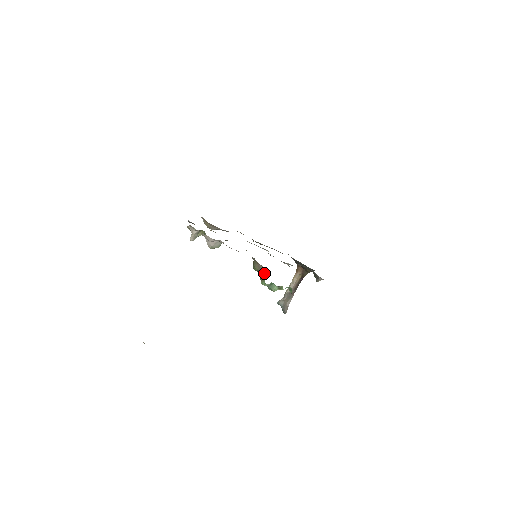
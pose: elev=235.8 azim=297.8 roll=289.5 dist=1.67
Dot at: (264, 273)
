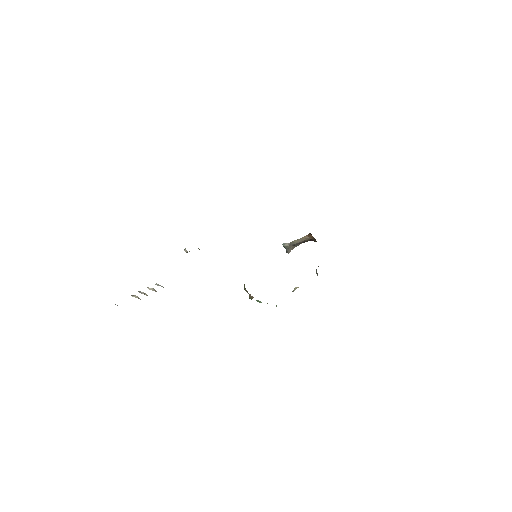
Dot at: (252, 296)
